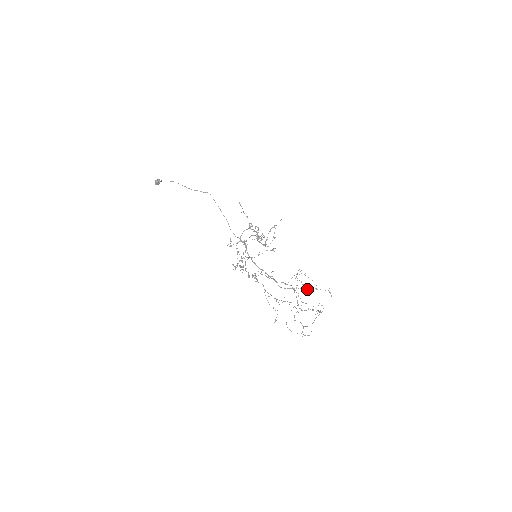
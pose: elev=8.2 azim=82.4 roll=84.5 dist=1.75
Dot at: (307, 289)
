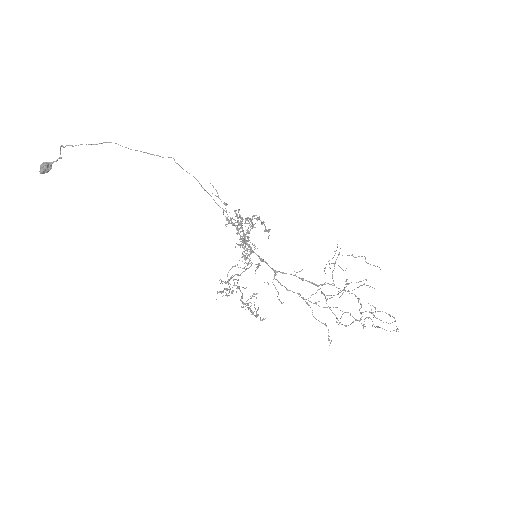
Dot at: occluded
